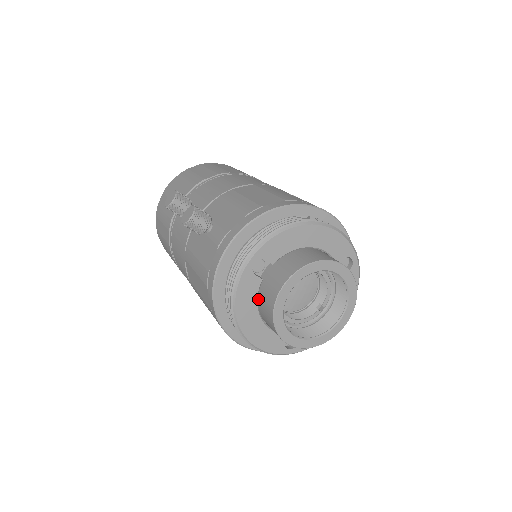
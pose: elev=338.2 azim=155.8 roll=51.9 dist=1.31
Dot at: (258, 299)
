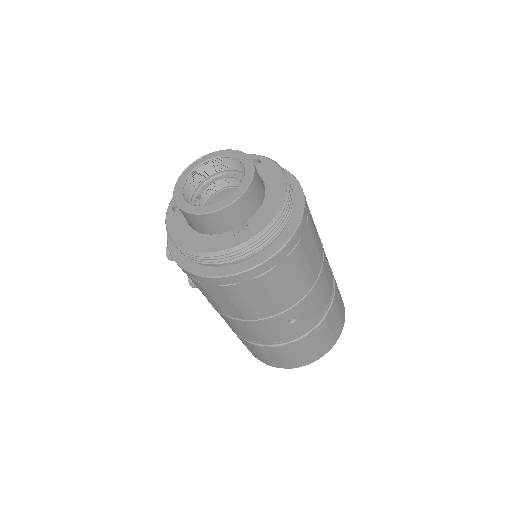
Dot at: (189, 224)
